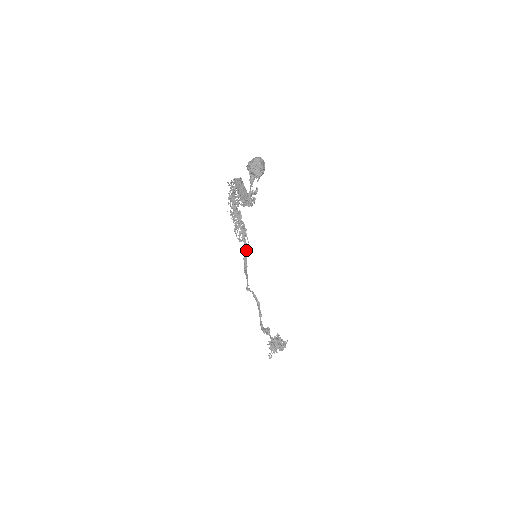
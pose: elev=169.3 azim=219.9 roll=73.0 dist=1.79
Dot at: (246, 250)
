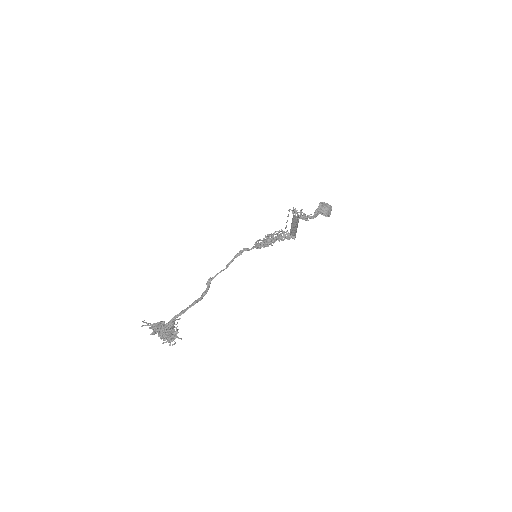
Dot at: occluded
